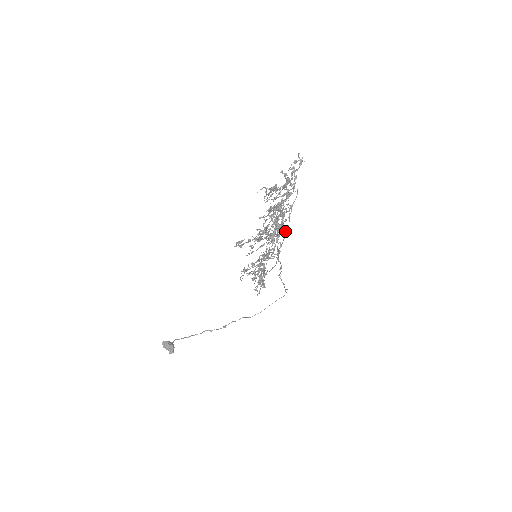
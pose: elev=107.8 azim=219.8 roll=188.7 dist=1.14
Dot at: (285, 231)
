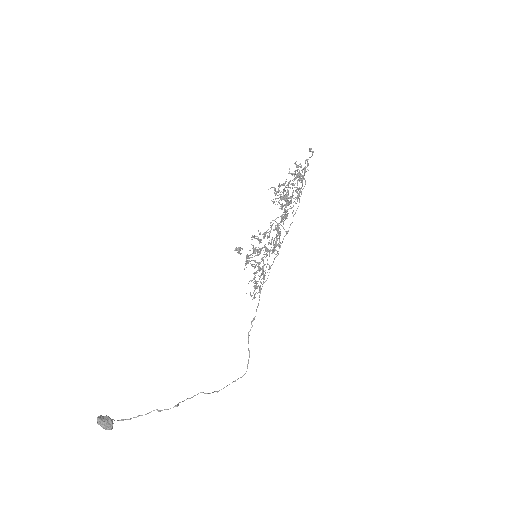
Dot at: occluded
